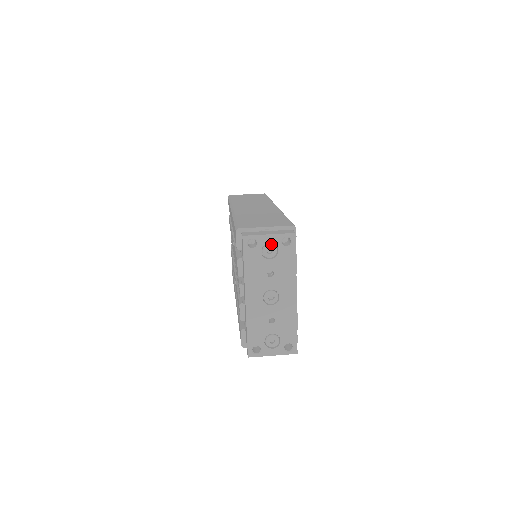
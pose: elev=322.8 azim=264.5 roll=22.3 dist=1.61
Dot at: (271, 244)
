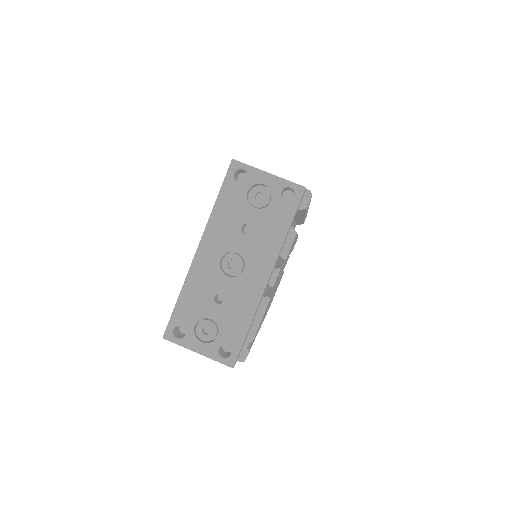
Dot at: (265, 187)
